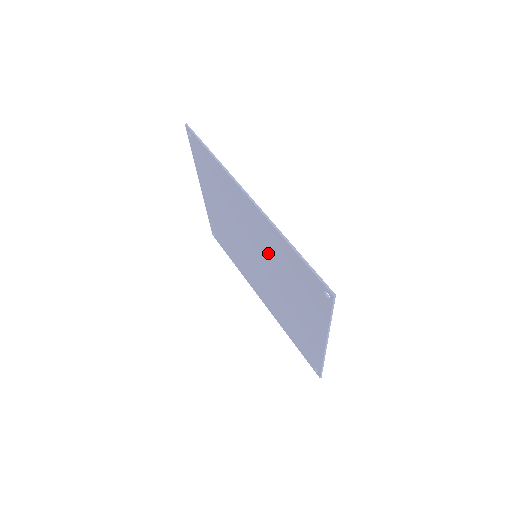
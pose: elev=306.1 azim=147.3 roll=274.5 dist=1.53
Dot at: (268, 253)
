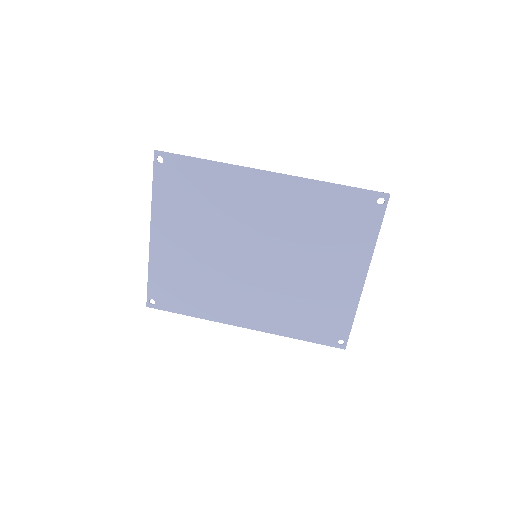
Dot at: (288, 227)
